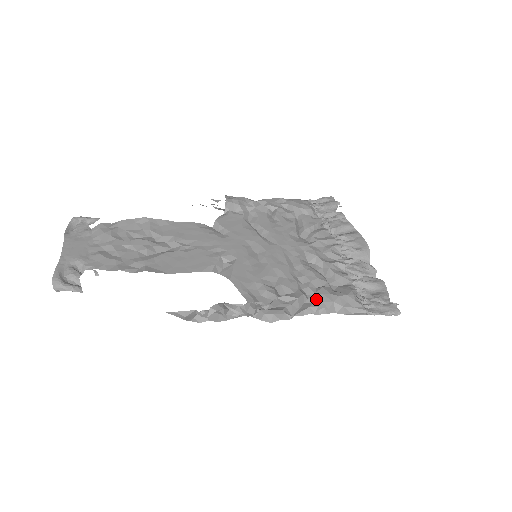
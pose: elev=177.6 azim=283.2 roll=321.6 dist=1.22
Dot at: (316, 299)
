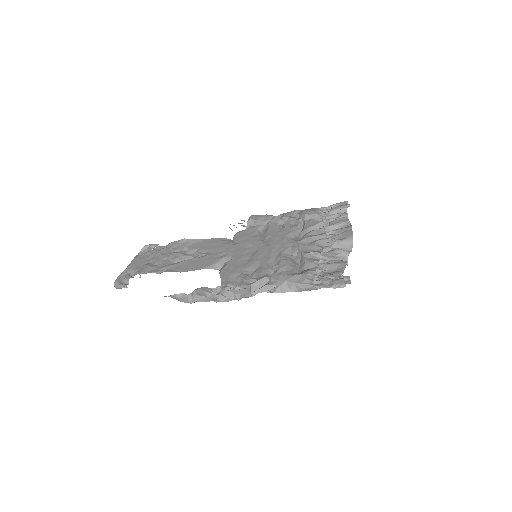
Dot at: (273, 279)
